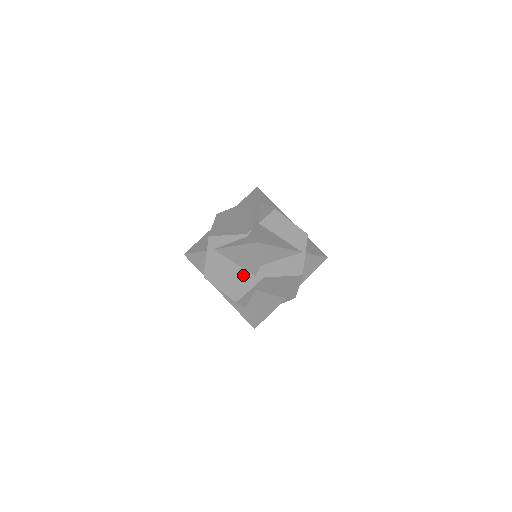
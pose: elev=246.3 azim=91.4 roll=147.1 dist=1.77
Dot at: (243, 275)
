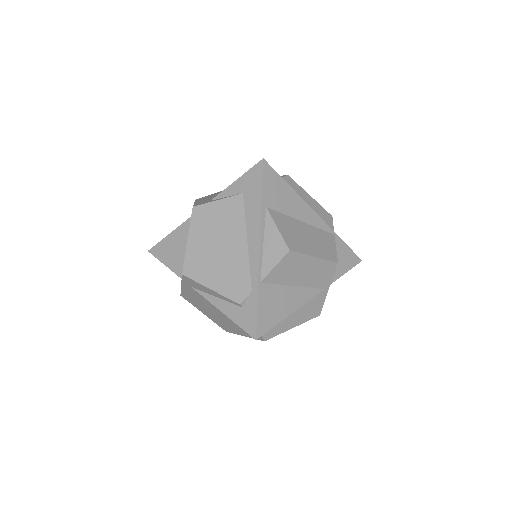
Dot at: (235, 324)
